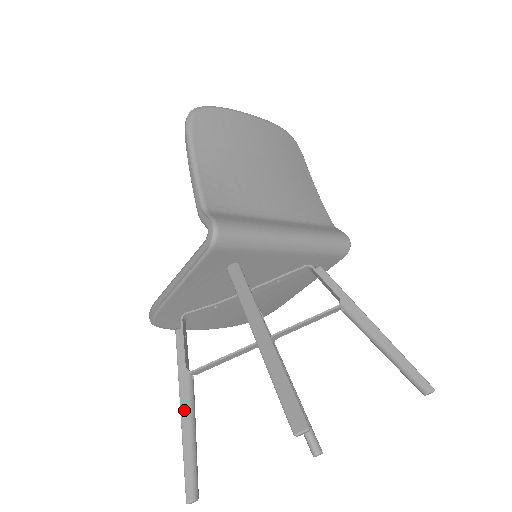
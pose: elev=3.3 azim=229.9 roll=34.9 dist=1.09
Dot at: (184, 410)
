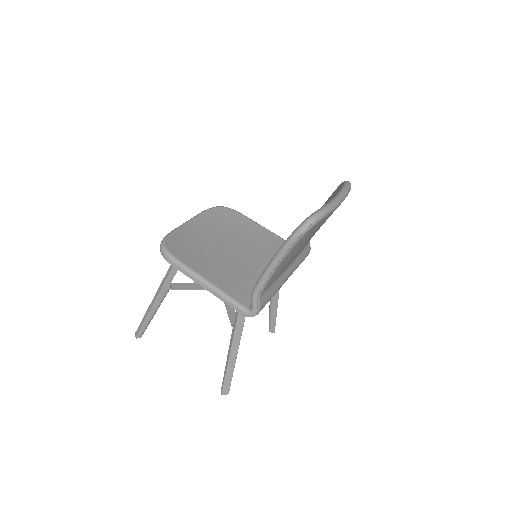
Dot at: (156, 305)
